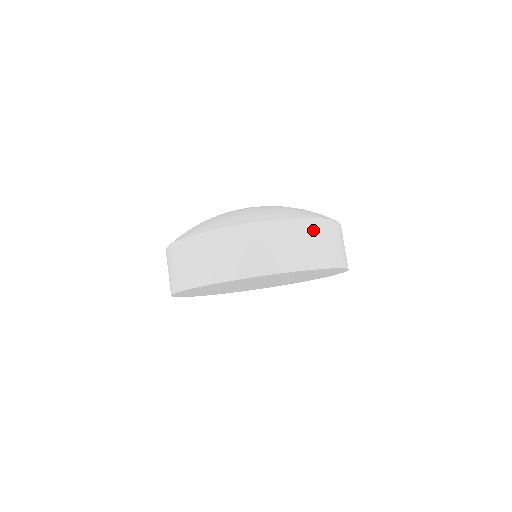
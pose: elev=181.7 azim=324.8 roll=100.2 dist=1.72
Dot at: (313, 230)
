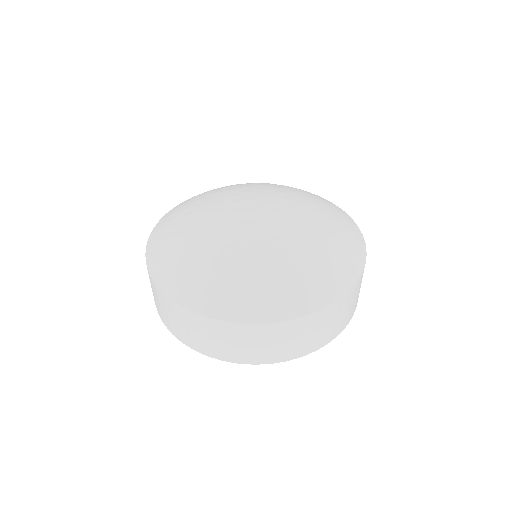
Dot at: (237, 333)
